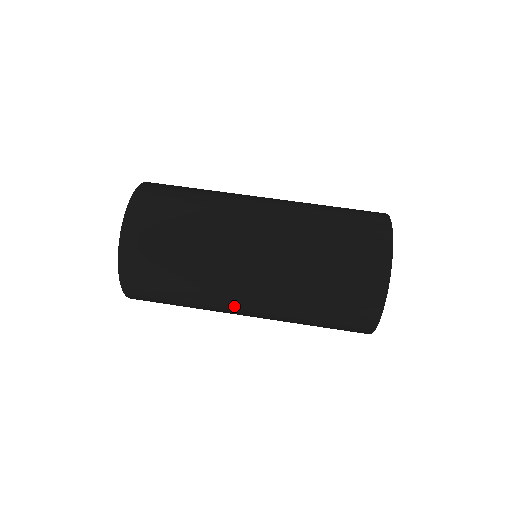
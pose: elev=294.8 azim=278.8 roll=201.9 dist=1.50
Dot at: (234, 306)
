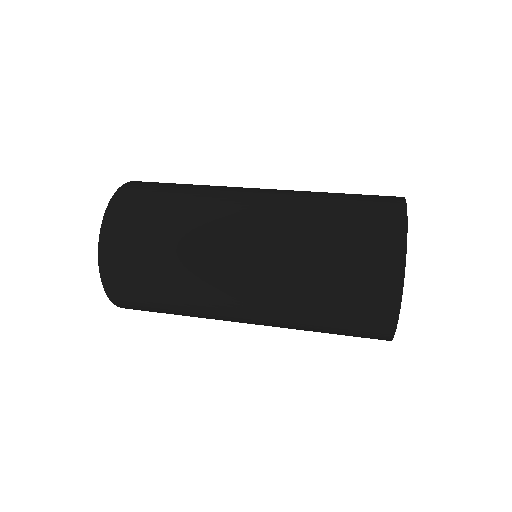
Dot at: (224, 280)
